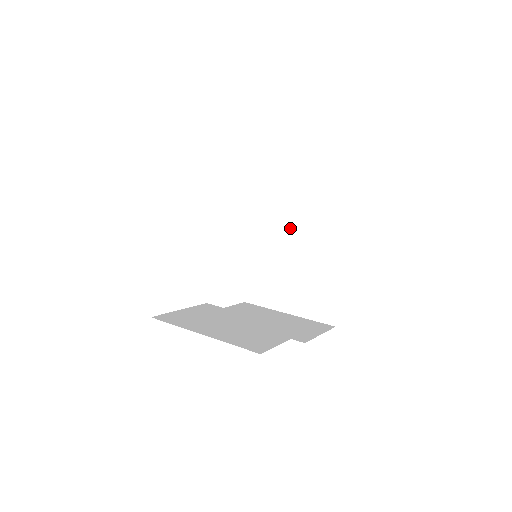
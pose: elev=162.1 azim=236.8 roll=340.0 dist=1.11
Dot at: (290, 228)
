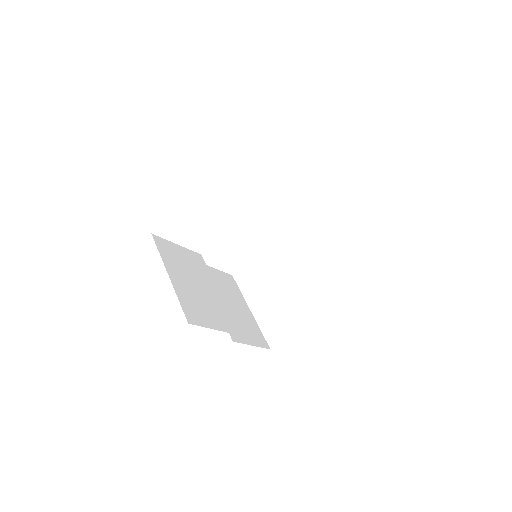
Dot at: (304, 256)
